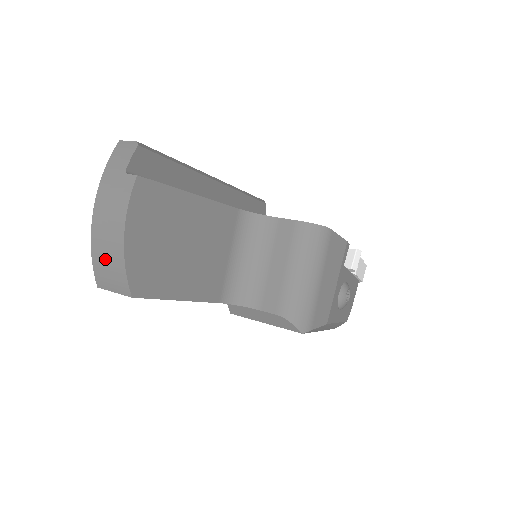
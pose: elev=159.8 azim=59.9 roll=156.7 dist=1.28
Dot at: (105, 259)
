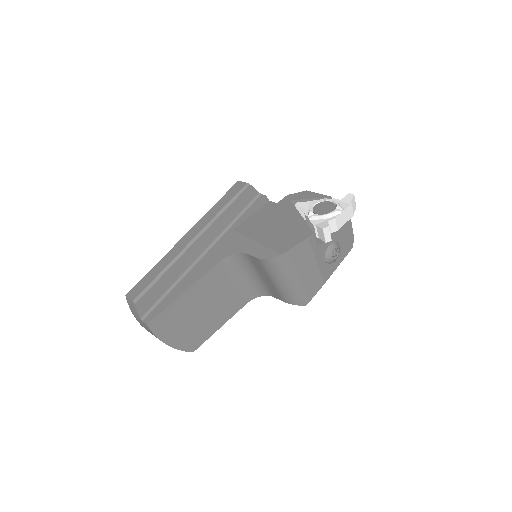
Dot at: occluded
